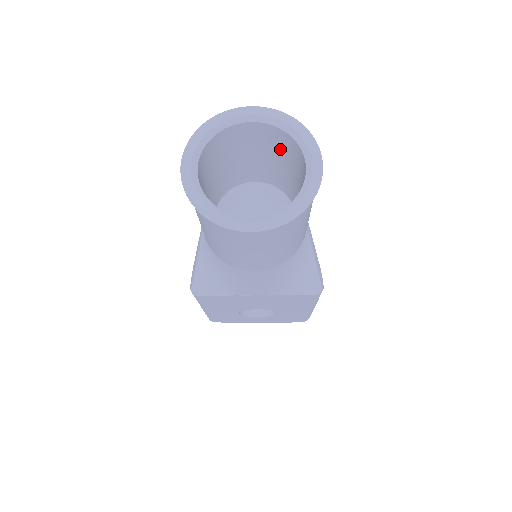
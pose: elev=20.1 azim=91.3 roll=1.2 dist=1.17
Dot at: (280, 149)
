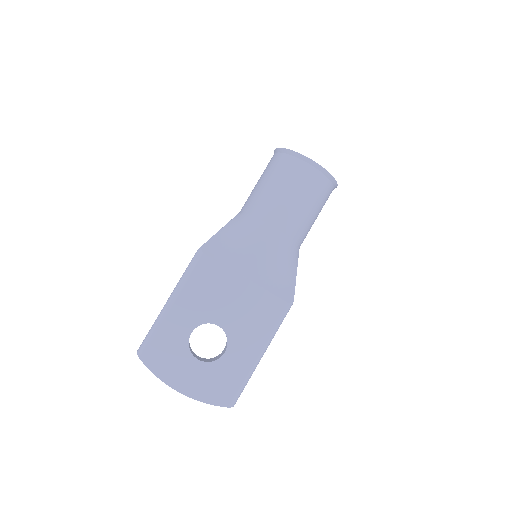
Dot at: occluded
